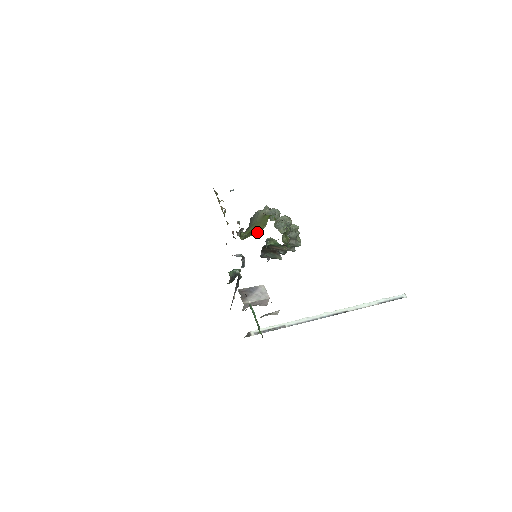
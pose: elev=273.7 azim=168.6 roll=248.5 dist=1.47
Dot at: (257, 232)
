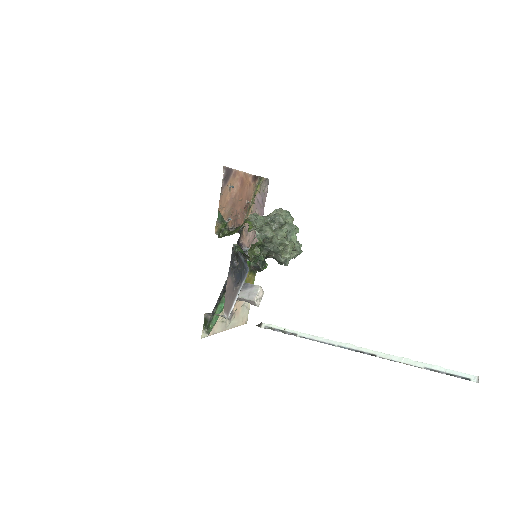
Dot at: (228, 235)
